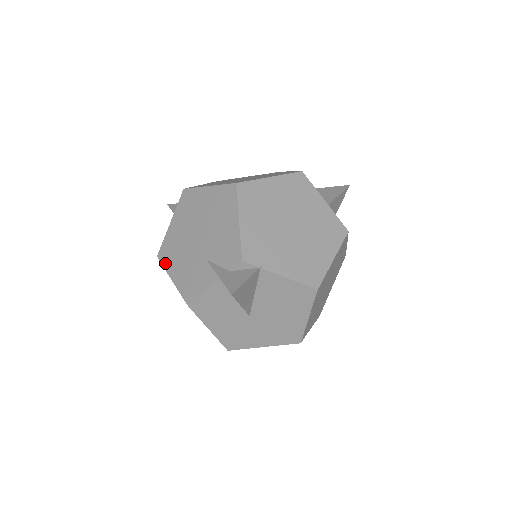
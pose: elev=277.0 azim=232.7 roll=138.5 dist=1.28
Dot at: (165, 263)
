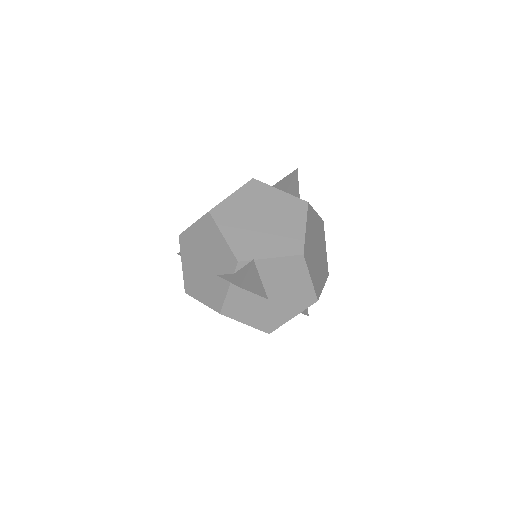
Dot at: (192, 294)
